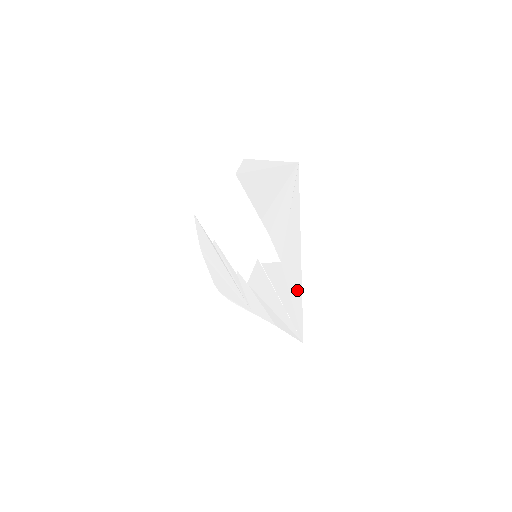
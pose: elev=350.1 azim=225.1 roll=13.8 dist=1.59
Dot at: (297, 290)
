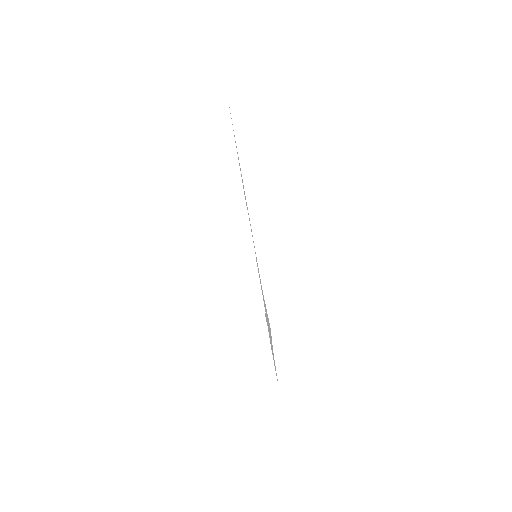
Dot at: occluded
